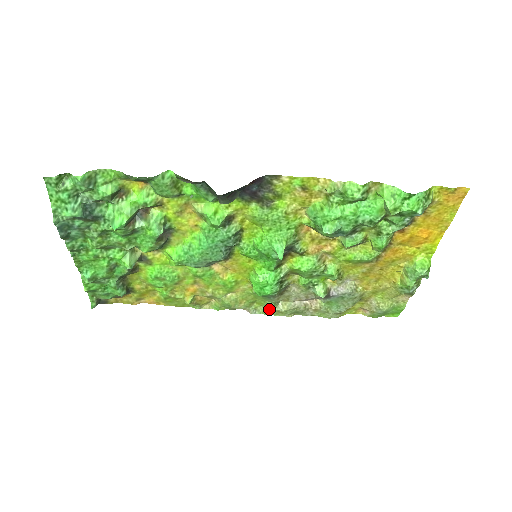
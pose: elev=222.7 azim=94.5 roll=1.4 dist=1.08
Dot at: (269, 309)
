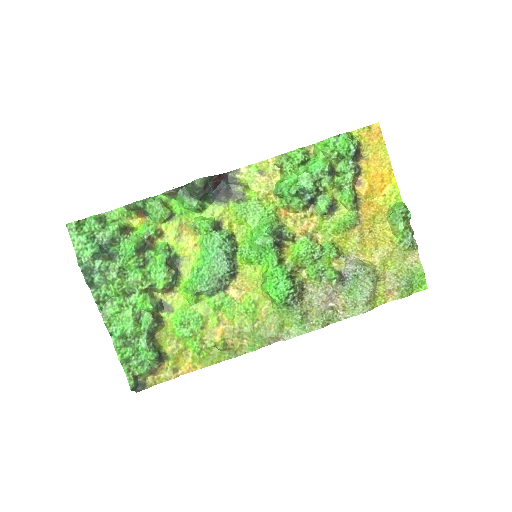
Dot at: (300, 327)
